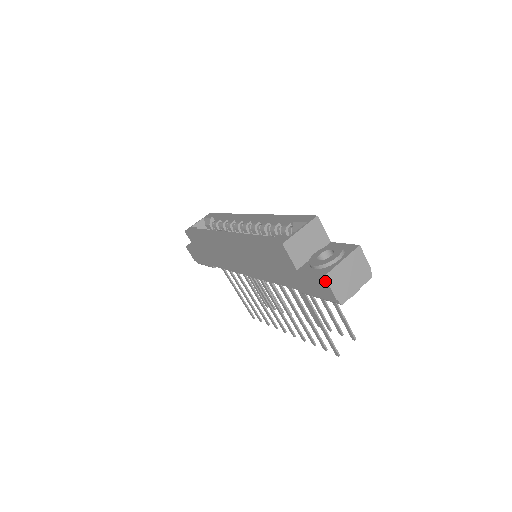
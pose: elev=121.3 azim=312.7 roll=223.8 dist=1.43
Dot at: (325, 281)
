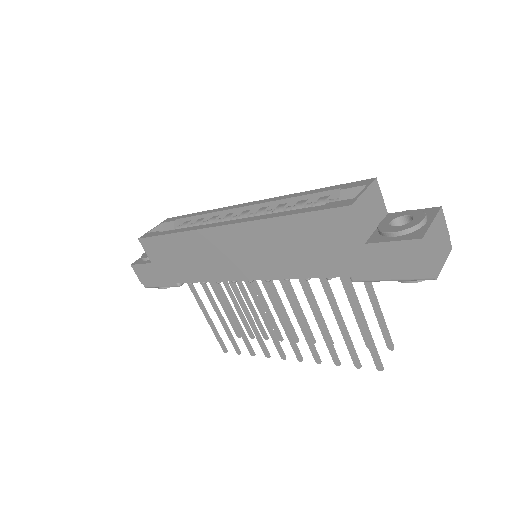
Dot at: (421, 246)
